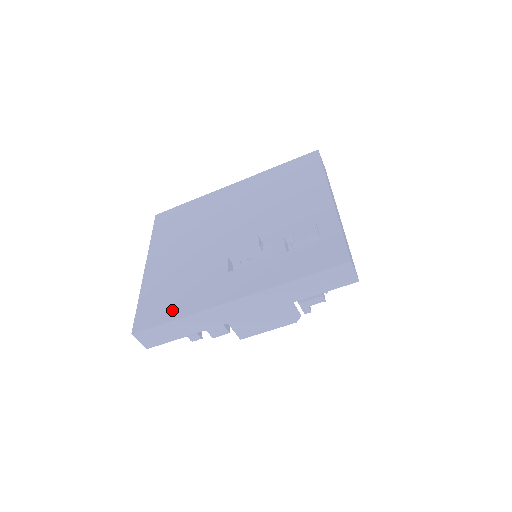
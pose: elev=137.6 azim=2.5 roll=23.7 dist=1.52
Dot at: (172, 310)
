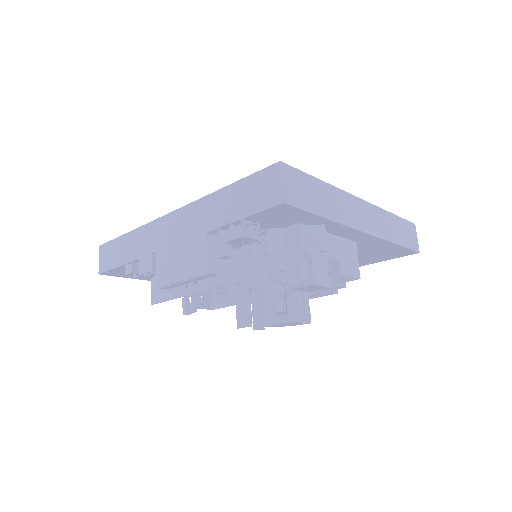
Dot at: occluded
